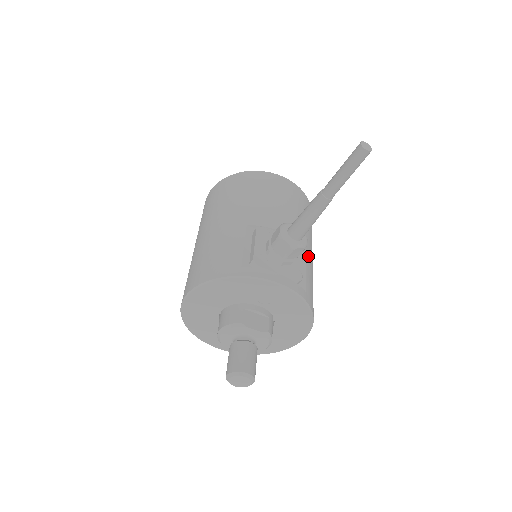
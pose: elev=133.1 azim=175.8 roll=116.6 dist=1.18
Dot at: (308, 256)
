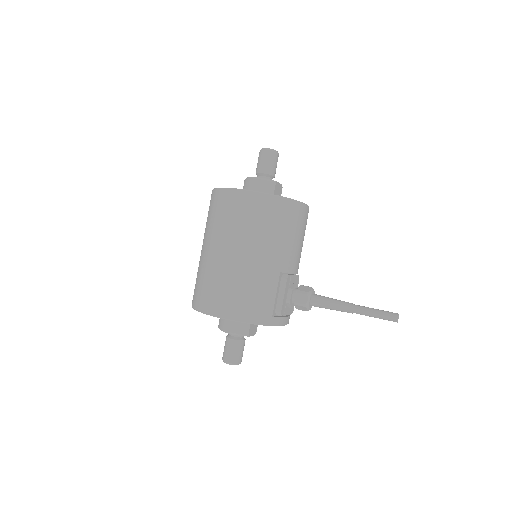
Dot at: occluded
